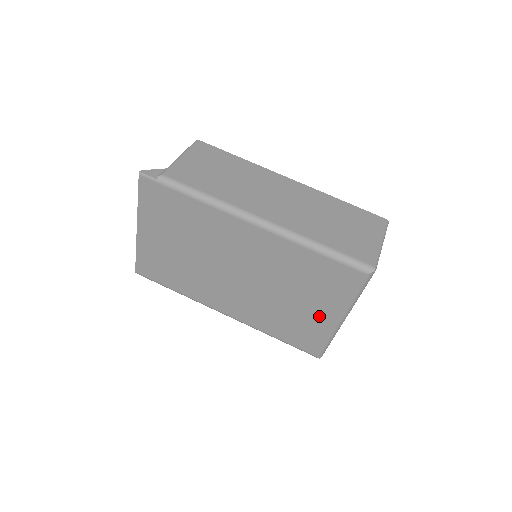
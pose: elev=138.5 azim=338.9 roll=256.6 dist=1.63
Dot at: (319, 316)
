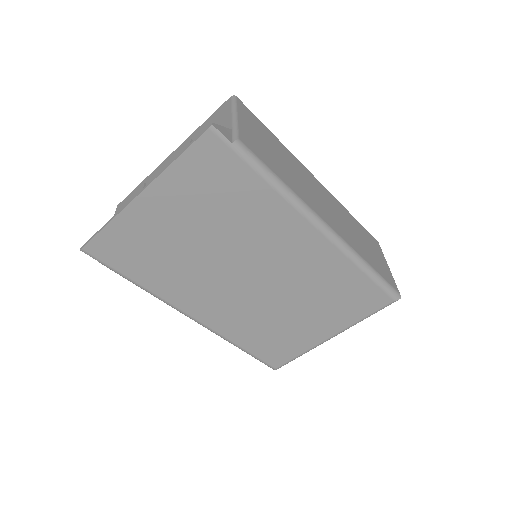
Dot at: (314, 332)
